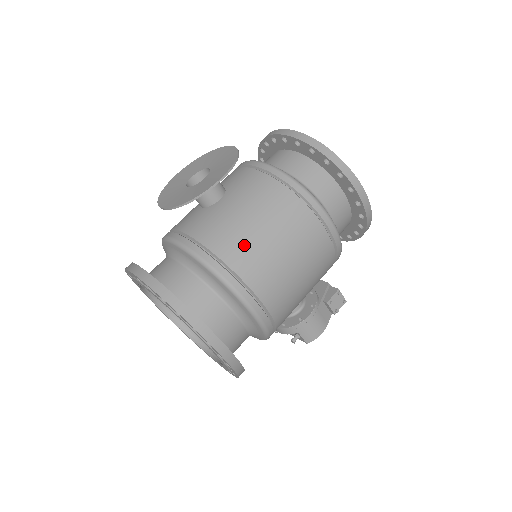
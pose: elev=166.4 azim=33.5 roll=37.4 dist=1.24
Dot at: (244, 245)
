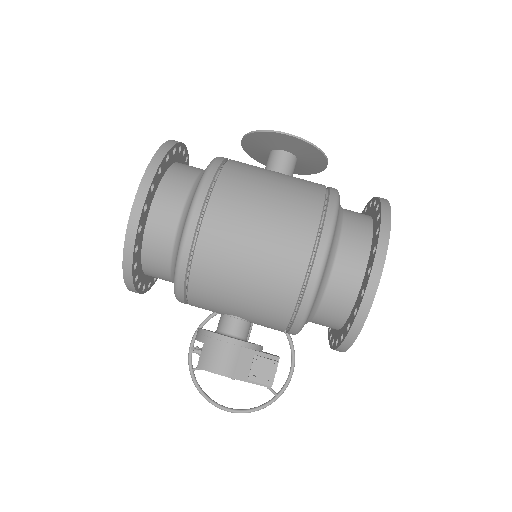
Dot at: (248, 177)
